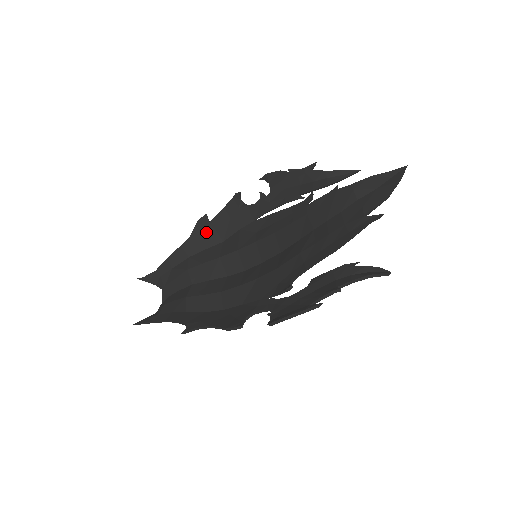
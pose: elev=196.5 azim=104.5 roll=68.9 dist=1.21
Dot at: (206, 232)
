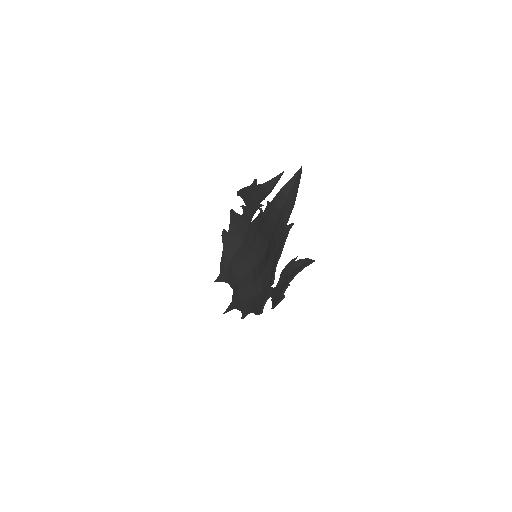
Dot at: (230, 241)
